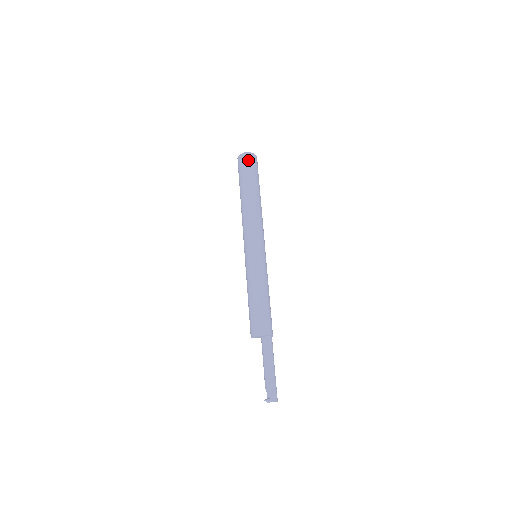
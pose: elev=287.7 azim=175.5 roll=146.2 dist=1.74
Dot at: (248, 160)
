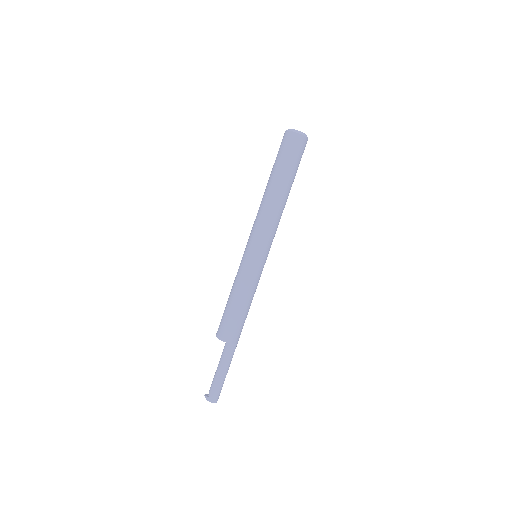
Dot at: (287, 141)
